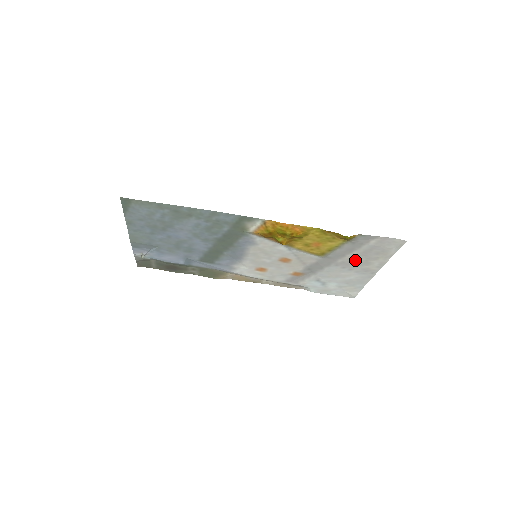
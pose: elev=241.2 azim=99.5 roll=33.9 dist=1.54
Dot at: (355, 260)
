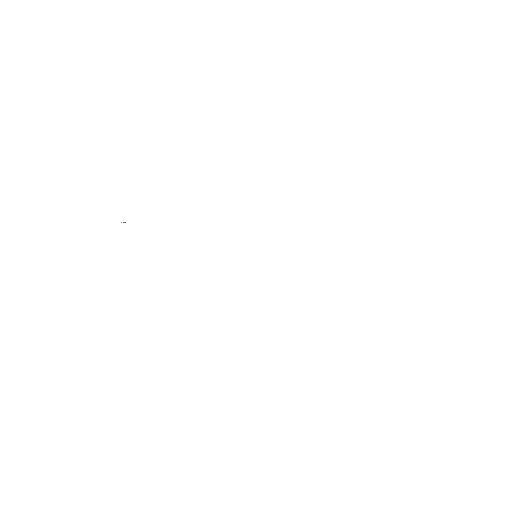
Dot at: occluded
